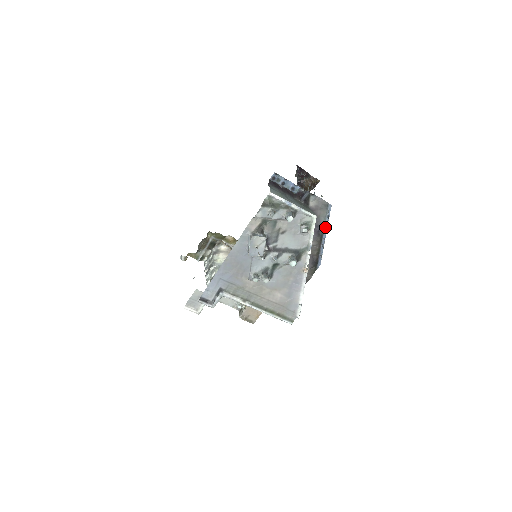
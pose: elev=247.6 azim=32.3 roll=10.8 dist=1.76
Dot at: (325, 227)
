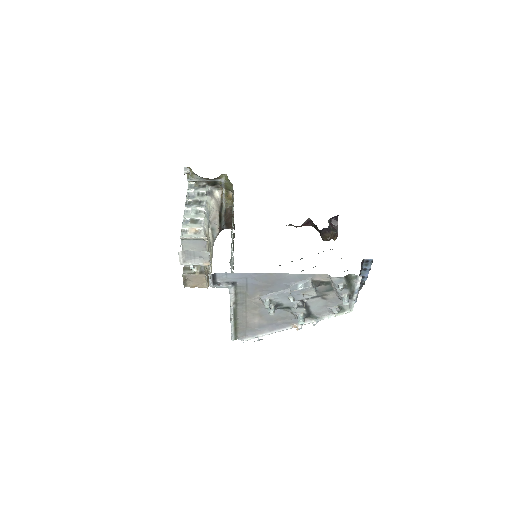
Dot at: occluded
